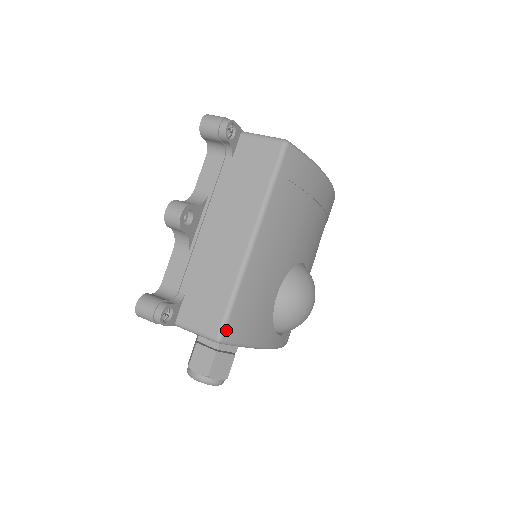
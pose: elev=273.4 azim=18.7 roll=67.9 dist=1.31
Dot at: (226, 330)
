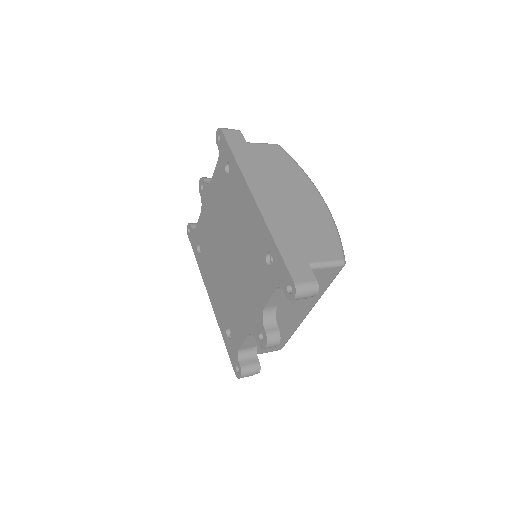
Dot at: occluded
